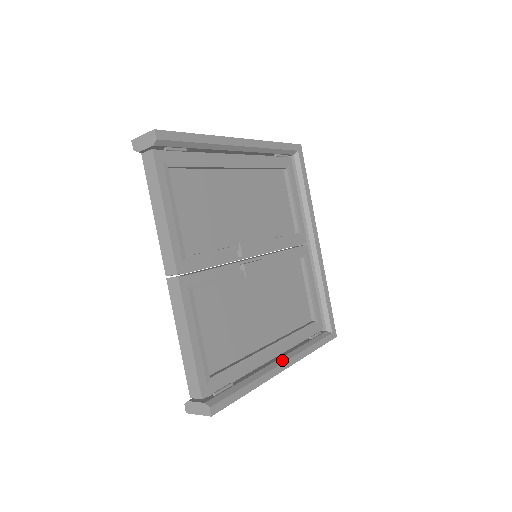
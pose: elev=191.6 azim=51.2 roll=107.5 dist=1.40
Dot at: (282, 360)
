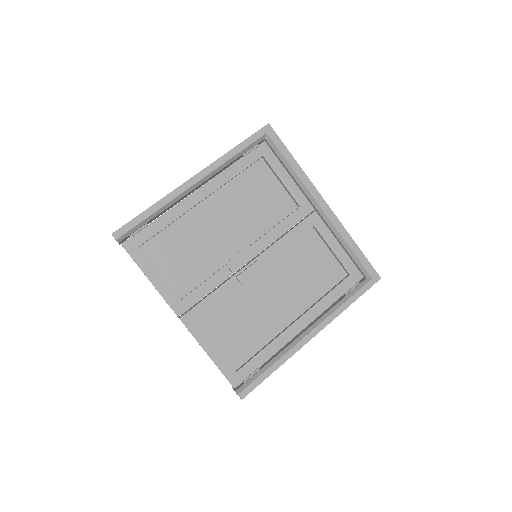
Dot at: (308, 331)
